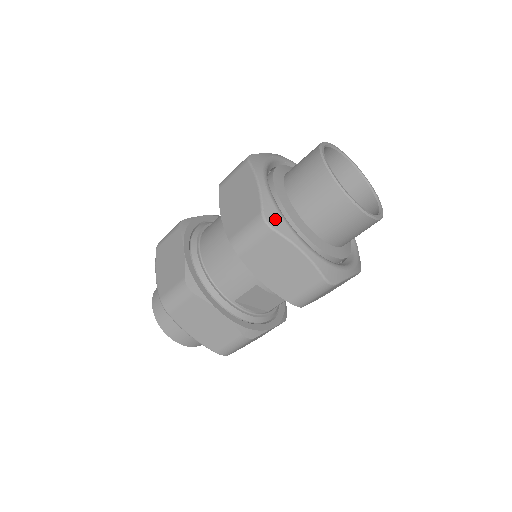
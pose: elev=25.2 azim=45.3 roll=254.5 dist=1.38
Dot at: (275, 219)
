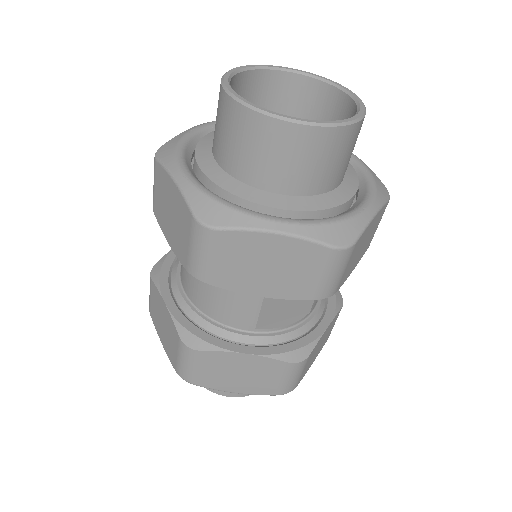
Dot at: (215, 213)
